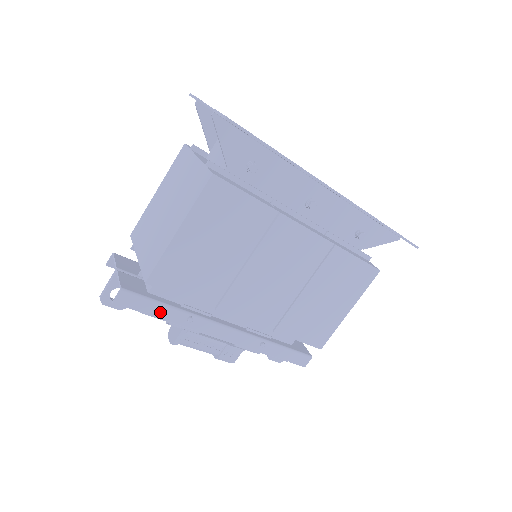
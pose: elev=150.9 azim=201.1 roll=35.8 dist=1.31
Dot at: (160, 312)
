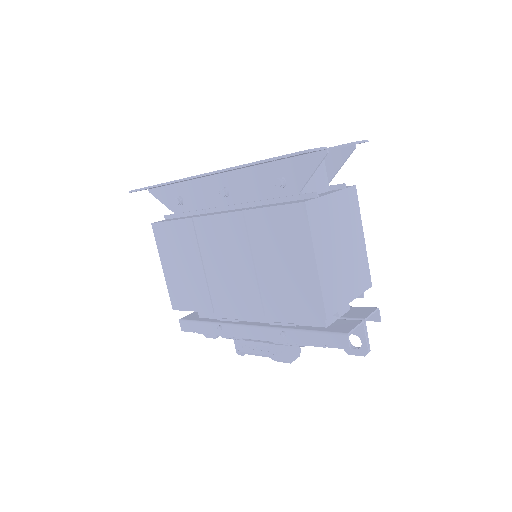
Dot at: (204, 329)
